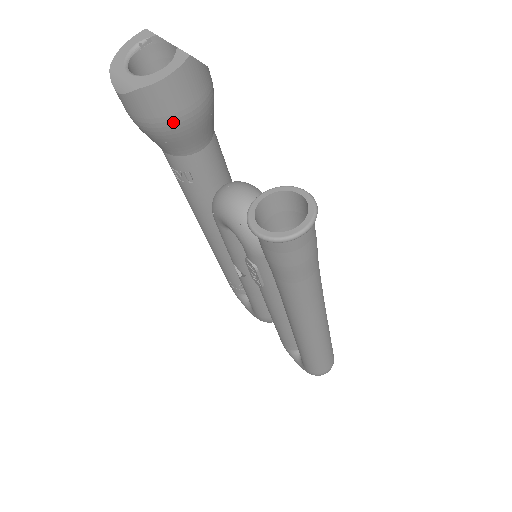
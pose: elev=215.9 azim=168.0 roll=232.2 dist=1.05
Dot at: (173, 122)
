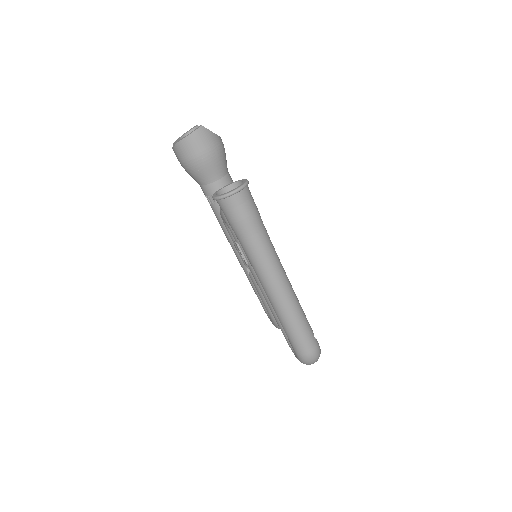
Dot at: (195, 160)
